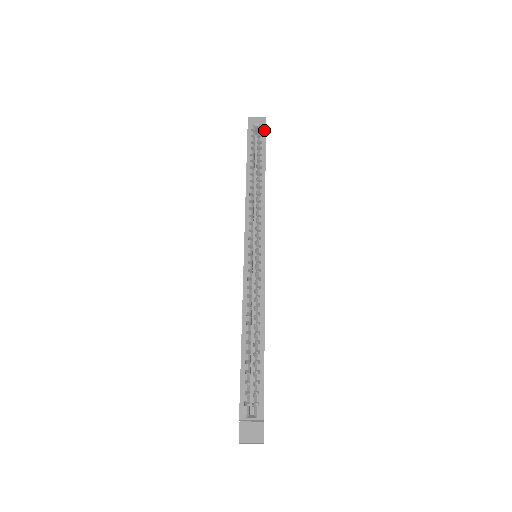
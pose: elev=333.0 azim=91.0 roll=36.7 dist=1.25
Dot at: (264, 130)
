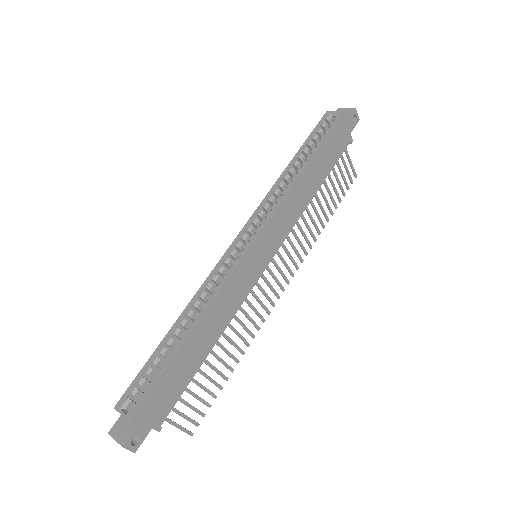
Dot at: (337, 120)
